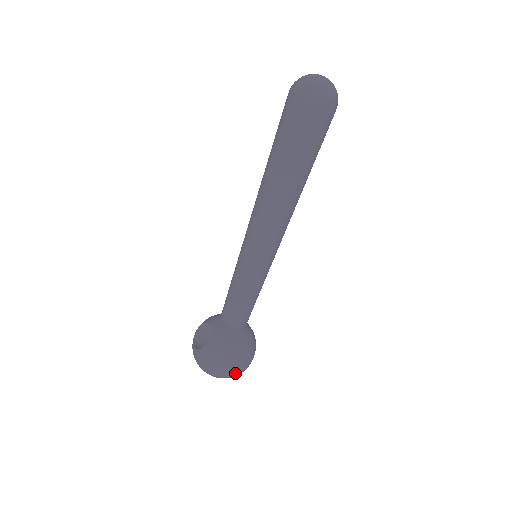
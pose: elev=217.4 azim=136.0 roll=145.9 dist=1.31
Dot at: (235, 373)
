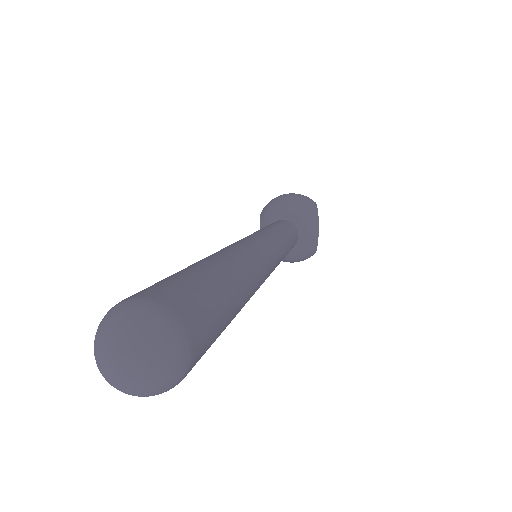
Dot at: occluded
